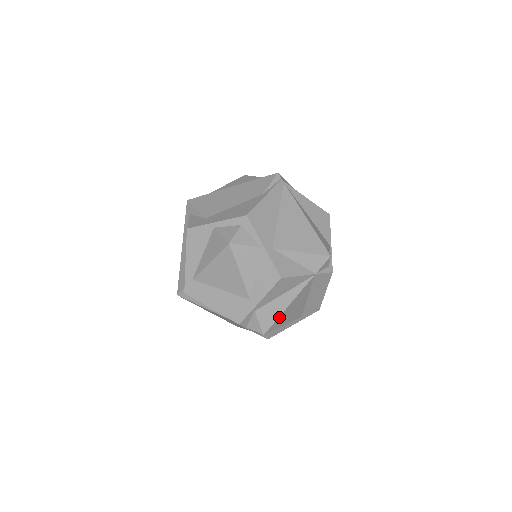
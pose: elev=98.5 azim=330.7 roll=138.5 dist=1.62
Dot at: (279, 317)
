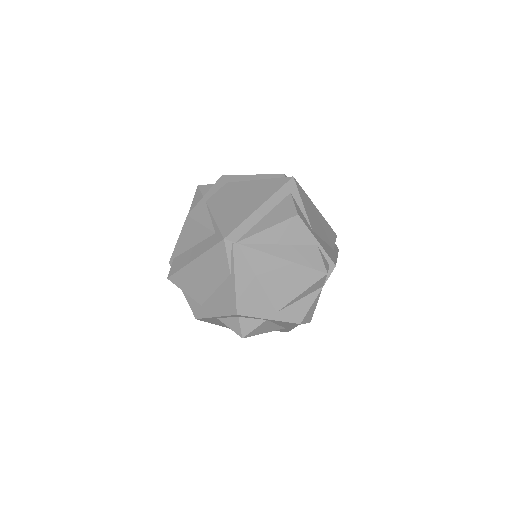
Dot at: occluded
